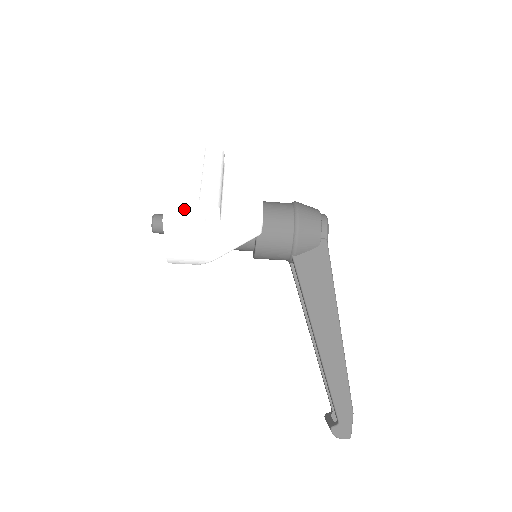
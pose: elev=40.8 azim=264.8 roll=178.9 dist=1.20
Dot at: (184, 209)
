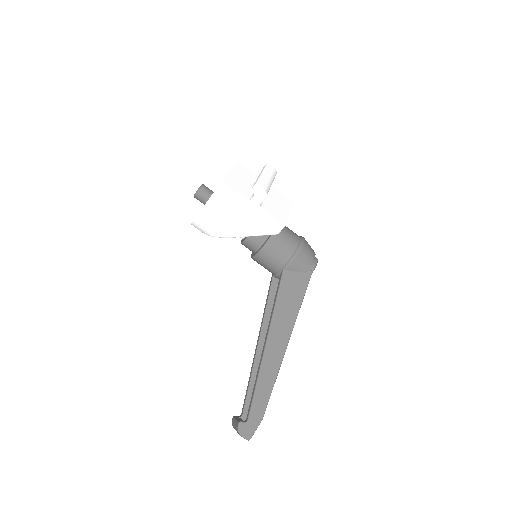
Dot at: (237, 186)
